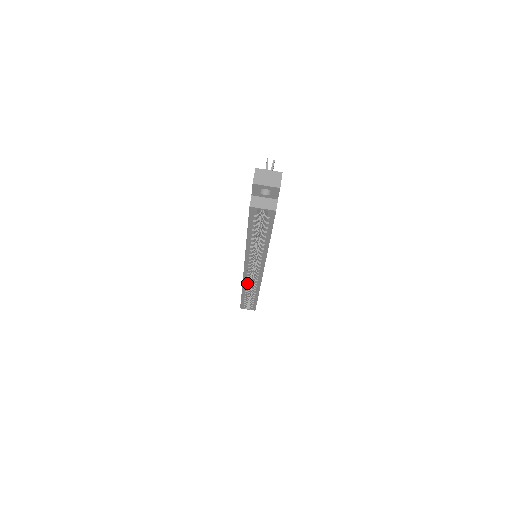
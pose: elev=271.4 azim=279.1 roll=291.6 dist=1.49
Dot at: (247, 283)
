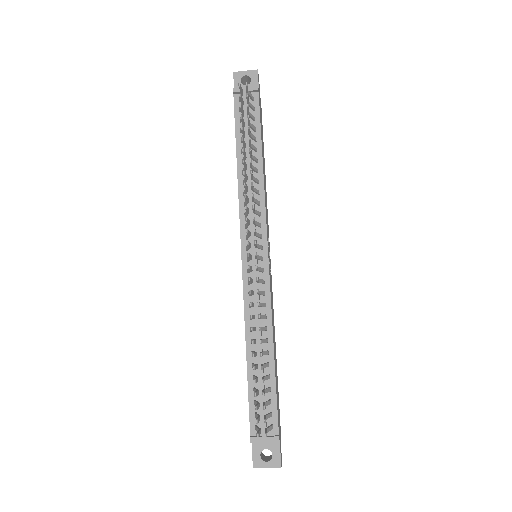
Dot at: occluded
